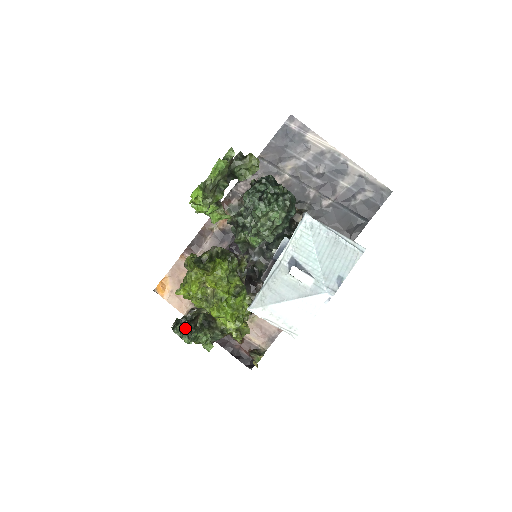
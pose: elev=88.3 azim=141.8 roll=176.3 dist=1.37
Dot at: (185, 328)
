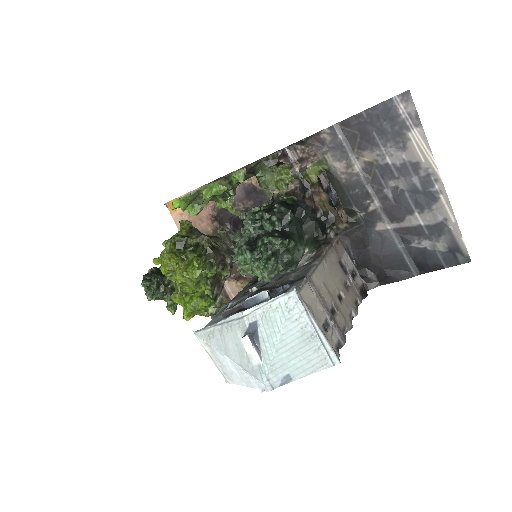
Dot at: (154, 285)
